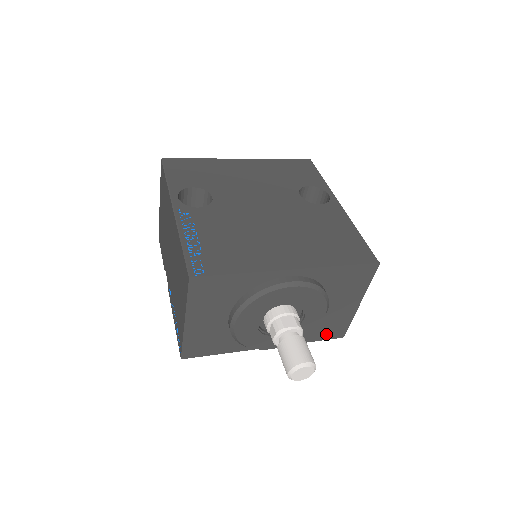
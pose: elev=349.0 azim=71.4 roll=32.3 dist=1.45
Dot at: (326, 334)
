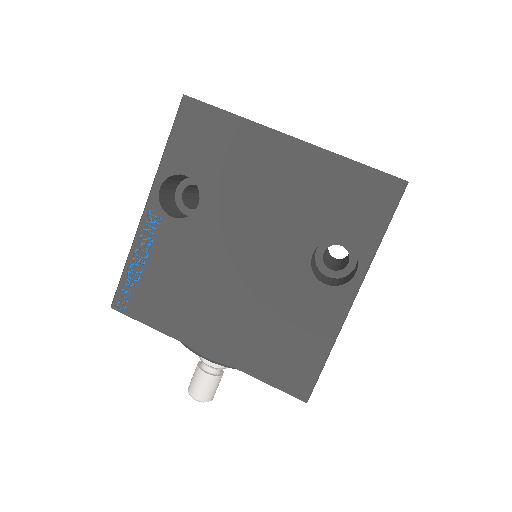
Dot at: occluded
